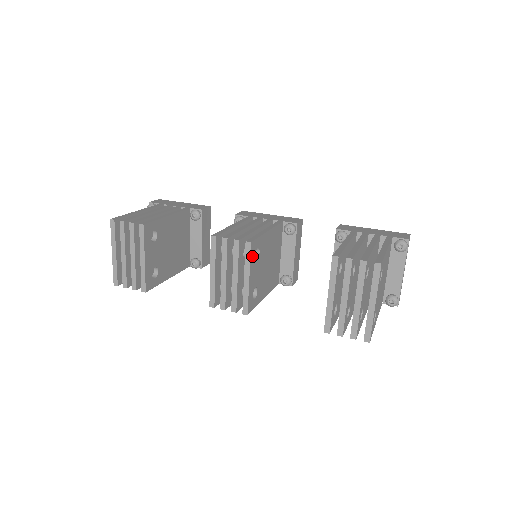
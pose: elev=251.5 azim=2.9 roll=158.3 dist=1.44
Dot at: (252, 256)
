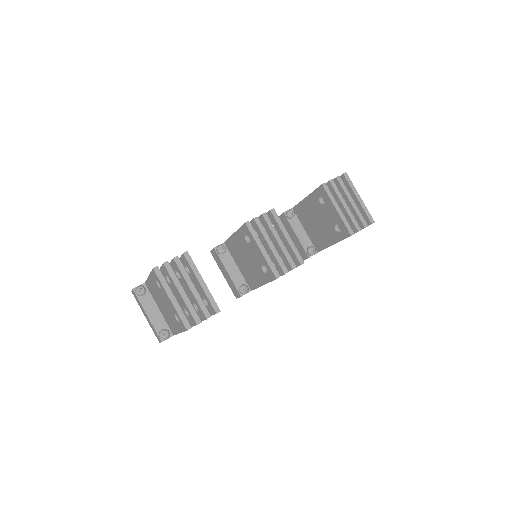
Dot at: (278, 221)
